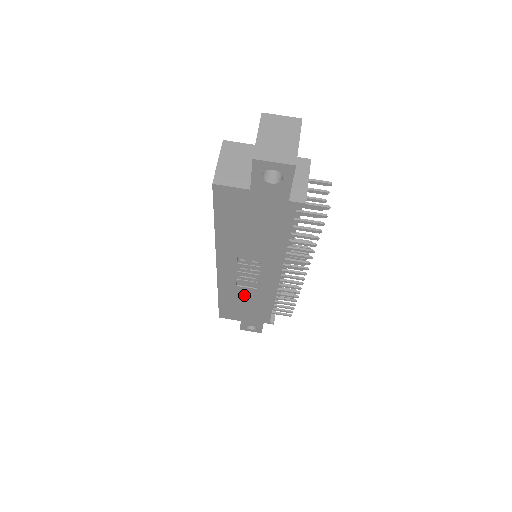
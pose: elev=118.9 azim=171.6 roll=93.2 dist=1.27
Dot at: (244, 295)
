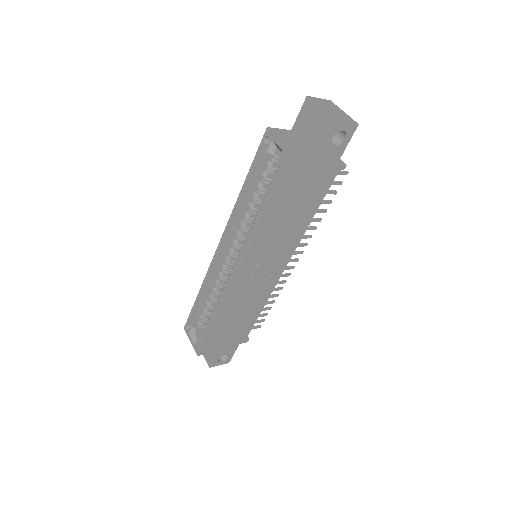
Dot at: (242, 305)
